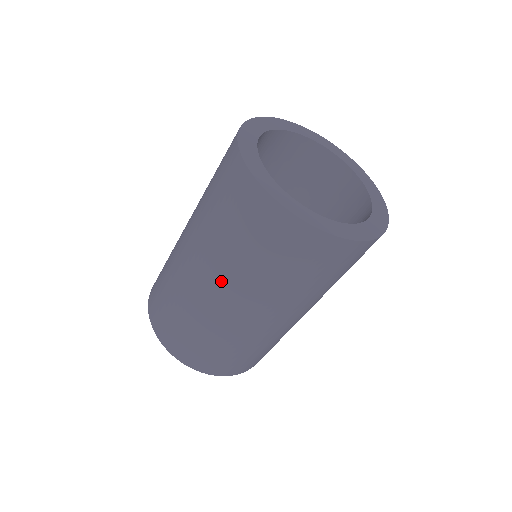
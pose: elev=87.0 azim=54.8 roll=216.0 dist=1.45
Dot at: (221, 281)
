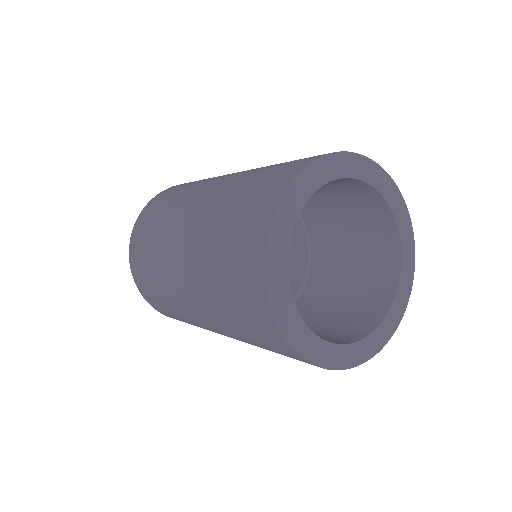
Dot at: (209, 320)
